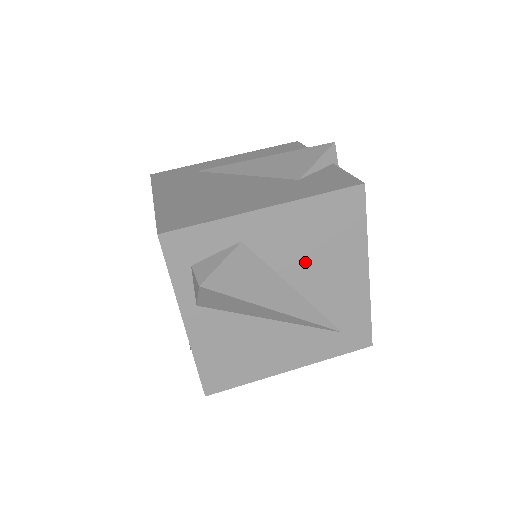
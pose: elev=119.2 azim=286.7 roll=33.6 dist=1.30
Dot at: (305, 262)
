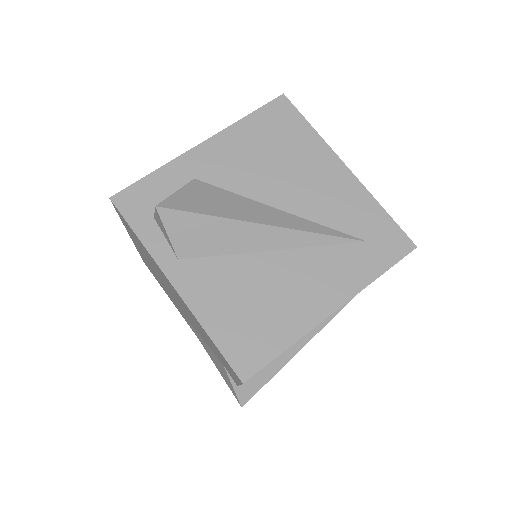
Dot at: (271, 178)
